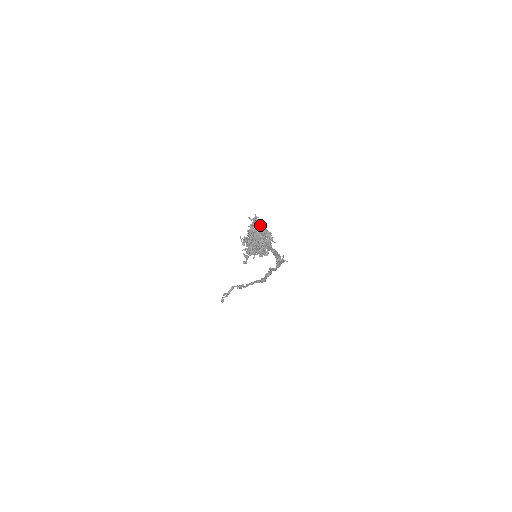
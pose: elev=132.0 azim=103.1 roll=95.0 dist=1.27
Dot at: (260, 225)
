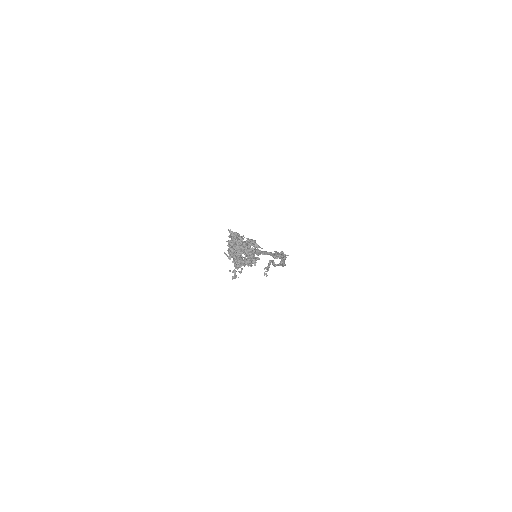
Dot at: (237, 239)
